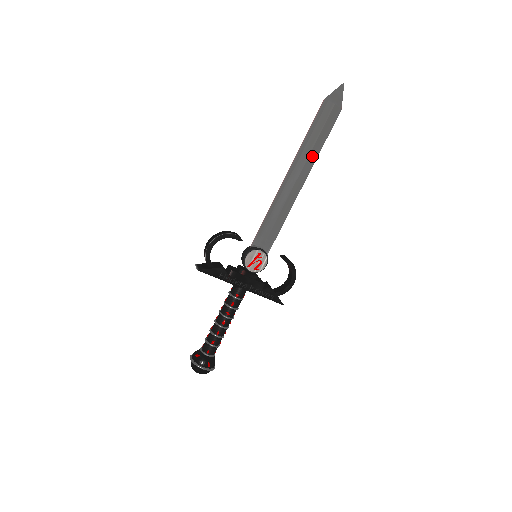
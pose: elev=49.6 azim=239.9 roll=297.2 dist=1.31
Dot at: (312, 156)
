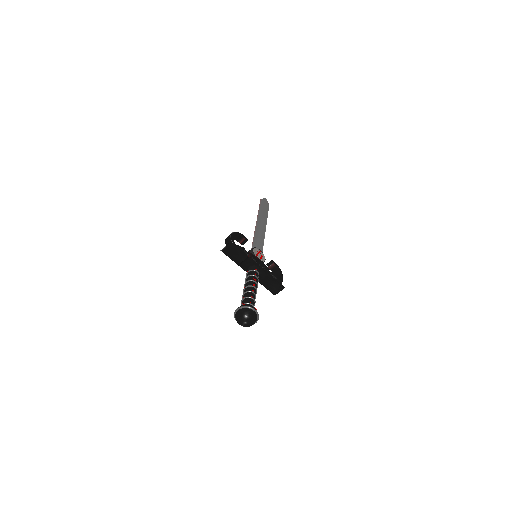
Dot at: (266, 218)
